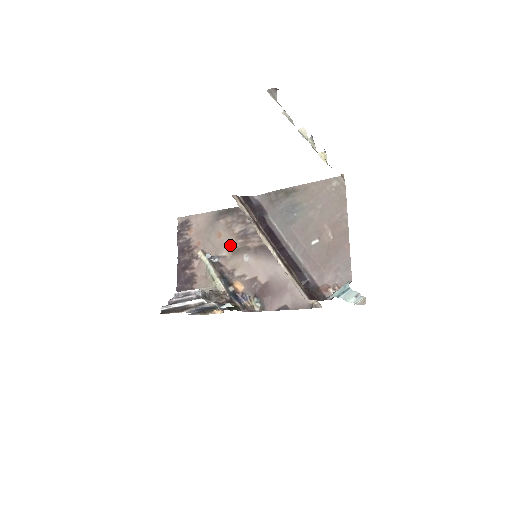
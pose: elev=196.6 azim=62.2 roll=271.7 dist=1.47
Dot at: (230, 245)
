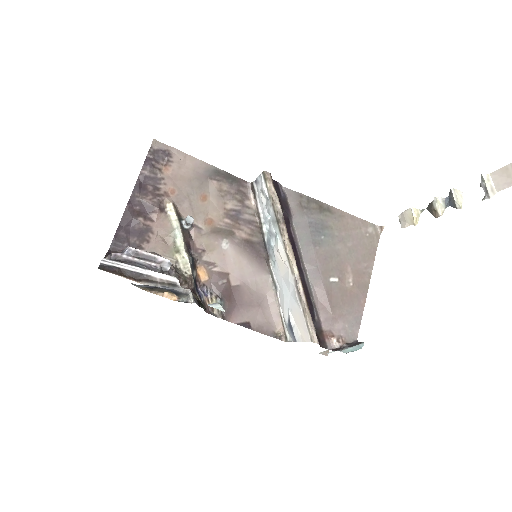
Dot at: (213, 218)
